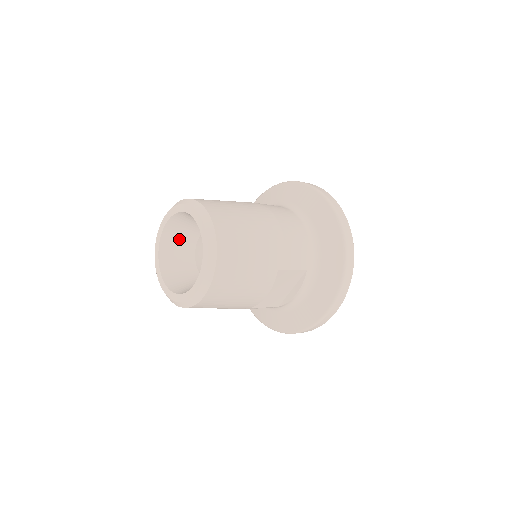
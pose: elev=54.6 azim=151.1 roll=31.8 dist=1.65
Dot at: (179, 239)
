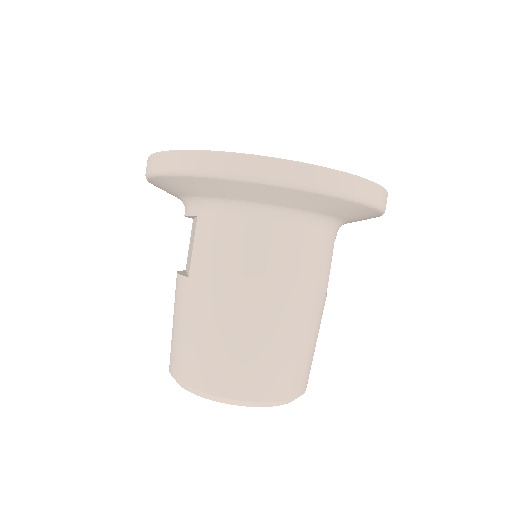
Dot at: occluded
